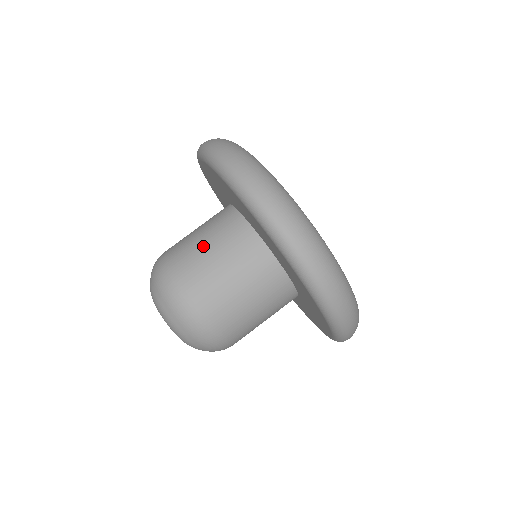
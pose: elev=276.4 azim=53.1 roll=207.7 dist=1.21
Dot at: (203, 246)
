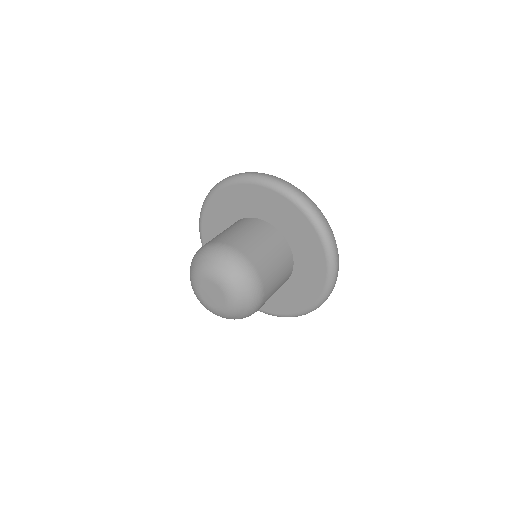
Dot at: occluded
